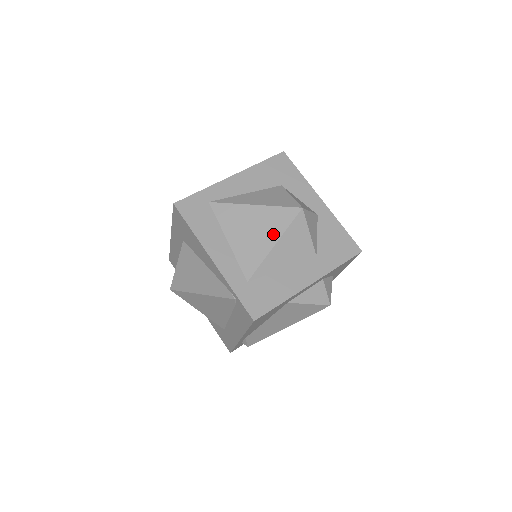
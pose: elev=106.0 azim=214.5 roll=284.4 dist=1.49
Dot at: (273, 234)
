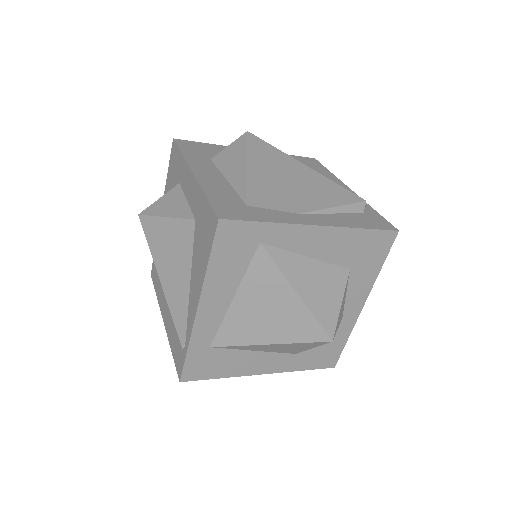
Dot at: (280, 335)
